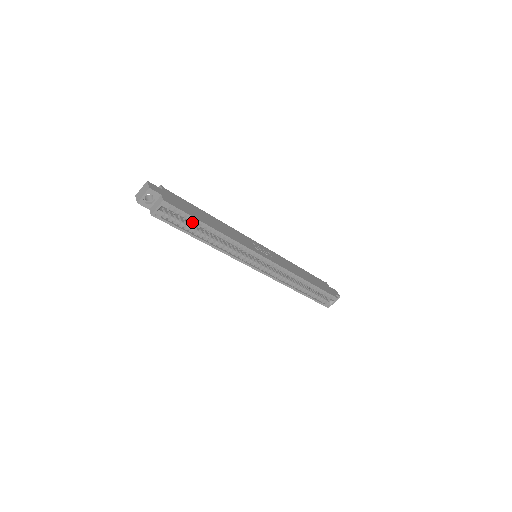
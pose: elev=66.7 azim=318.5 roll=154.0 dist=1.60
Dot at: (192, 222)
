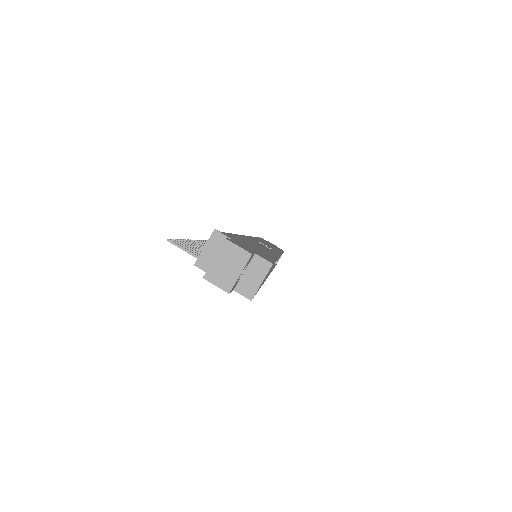
Dot at: occluded
